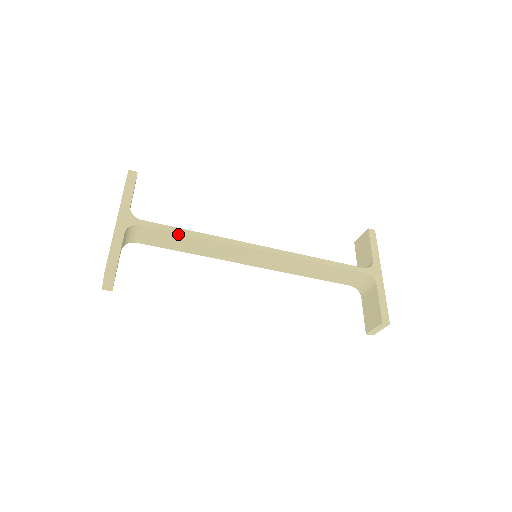
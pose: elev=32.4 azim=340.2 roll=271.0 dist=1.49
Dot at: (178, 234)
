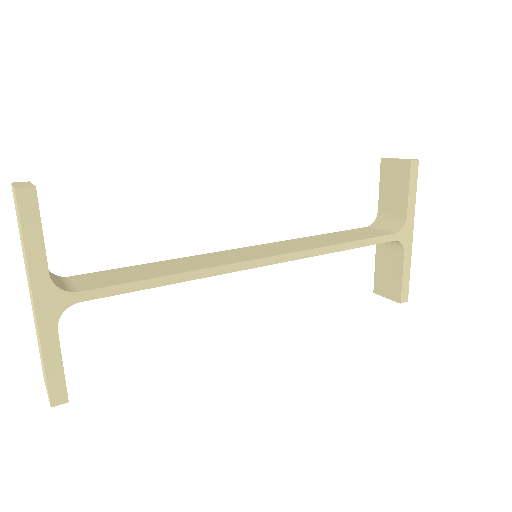
Dot at: (143, 288)
